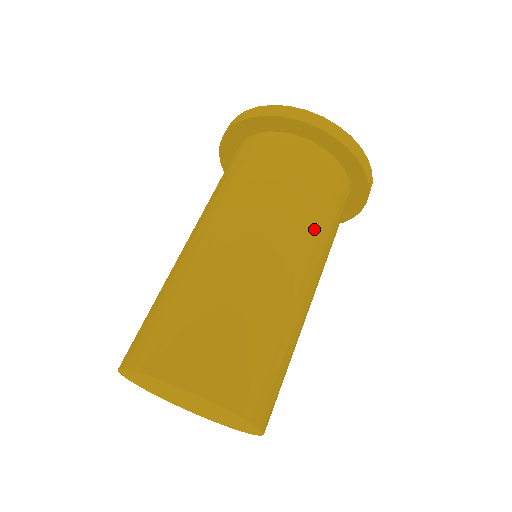
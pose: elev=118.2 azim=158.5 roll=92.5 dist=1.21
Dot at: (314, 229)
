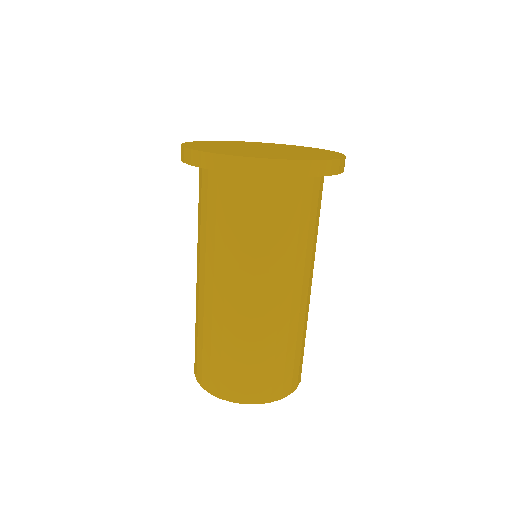
Dot at: occluded
